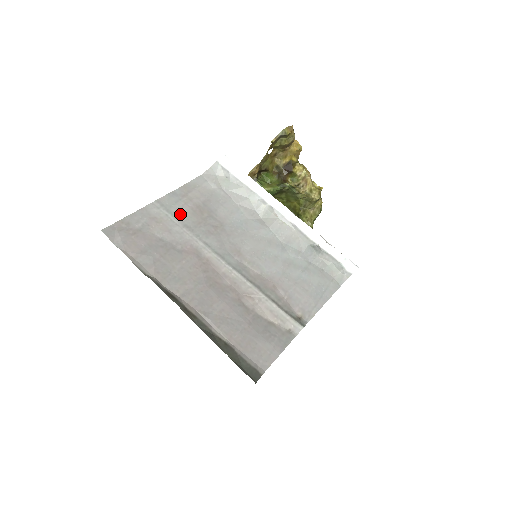
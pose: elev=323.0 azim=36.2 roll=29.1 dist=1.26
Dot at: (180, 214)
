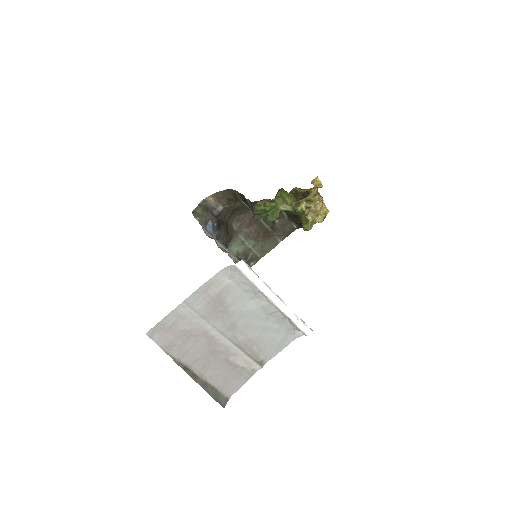
Dot at: (199, 308)
